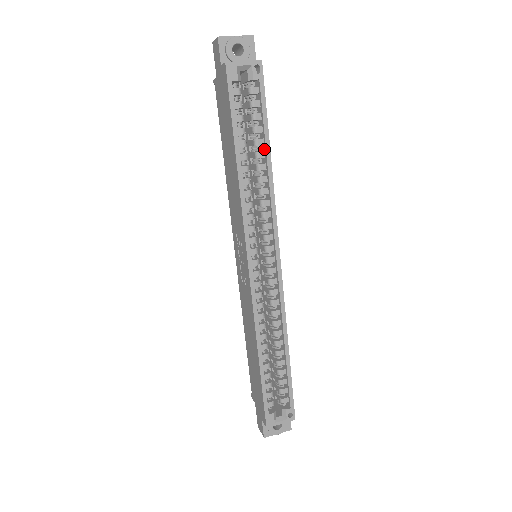
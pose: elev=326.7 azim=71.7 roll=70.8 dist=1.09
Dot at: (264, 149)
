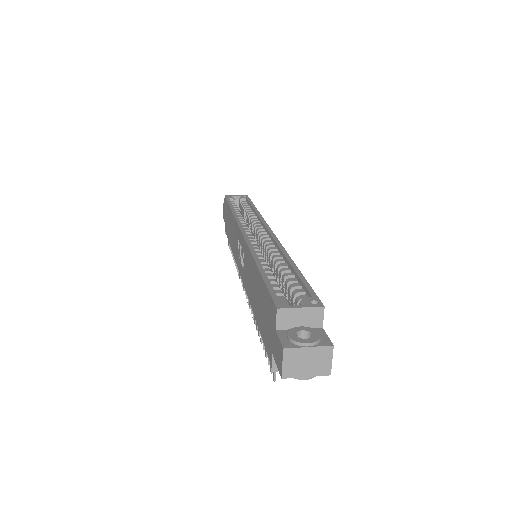
Dot at: (252, 211)
